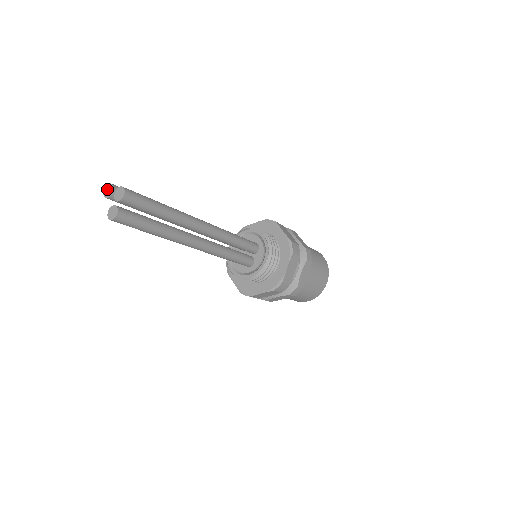
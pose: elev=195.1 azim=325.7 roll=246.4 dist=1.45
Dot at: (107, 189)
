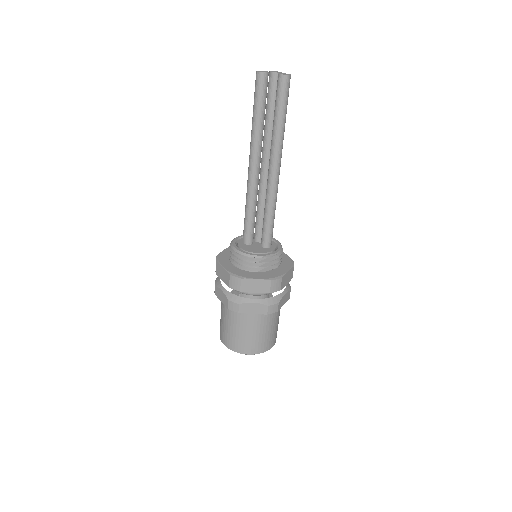
Dot at: (260, 71)
